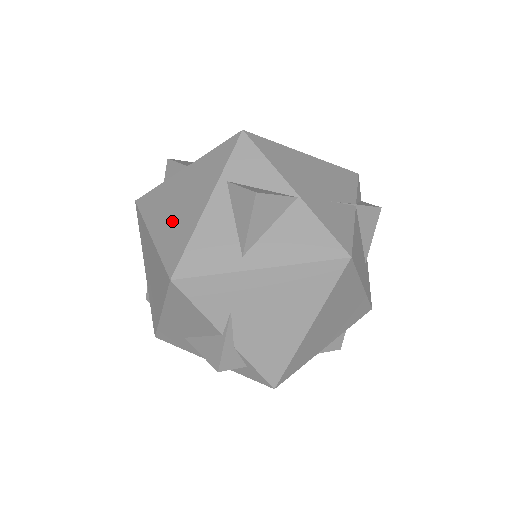
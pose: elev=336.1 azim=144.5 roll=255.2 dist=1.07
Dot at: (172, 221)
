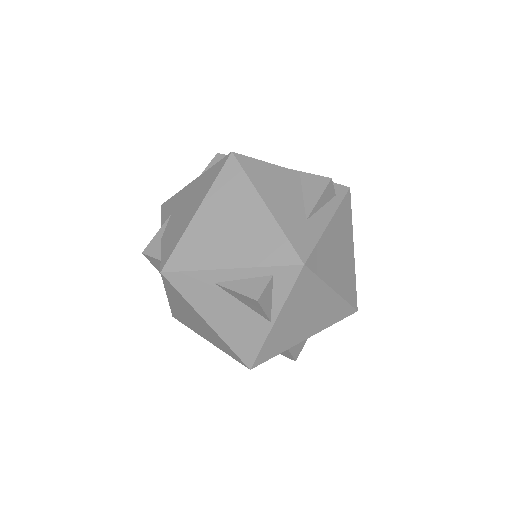
Dot at: occluded
